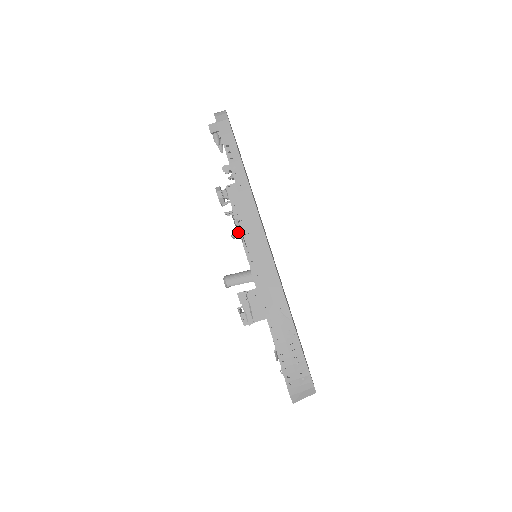
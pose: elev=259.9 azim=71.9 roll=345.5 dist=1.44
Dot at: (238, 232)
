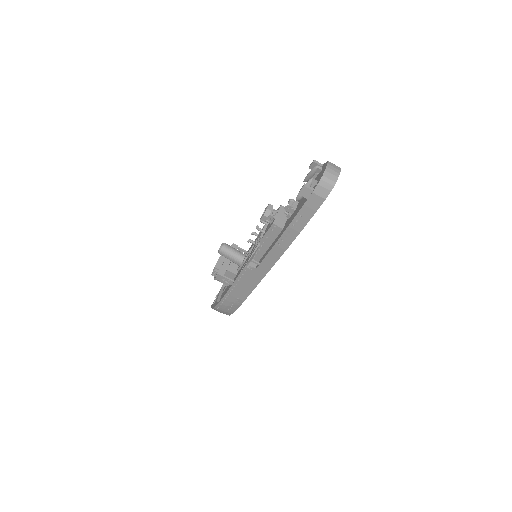
Dot at: (255, 243)
